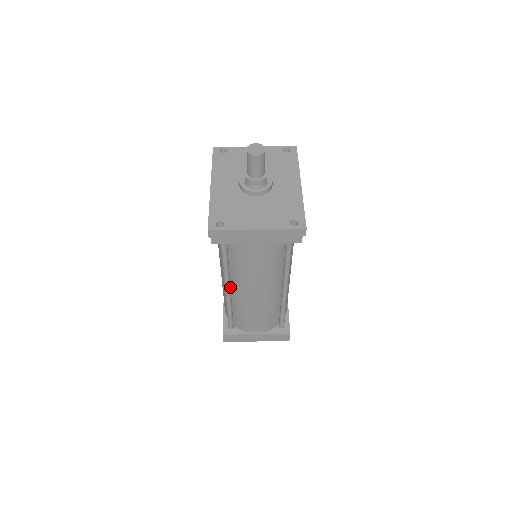
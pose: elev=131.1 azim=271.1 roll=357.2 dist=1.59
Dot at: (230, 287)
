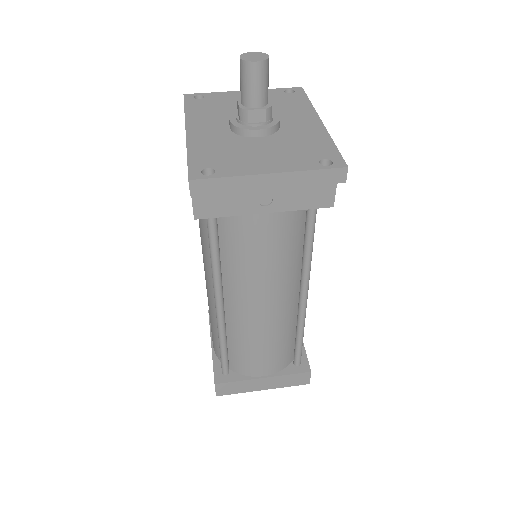
Dot at: (223, 303)
